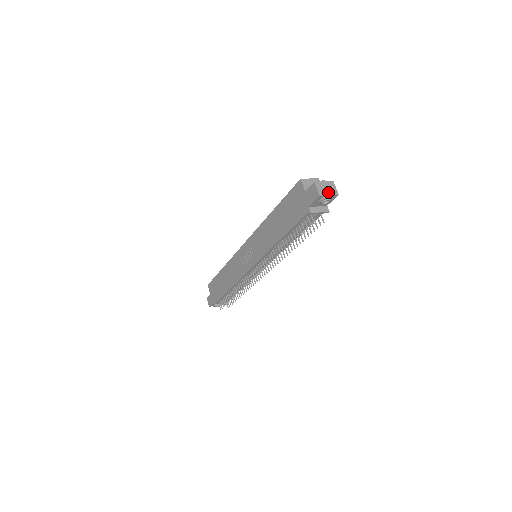
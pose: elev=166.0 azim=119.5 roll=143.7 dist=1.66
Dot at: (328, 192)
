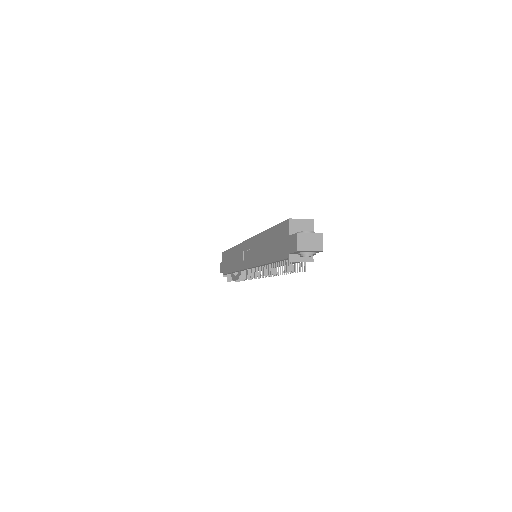
Dot at: (310, 247)
